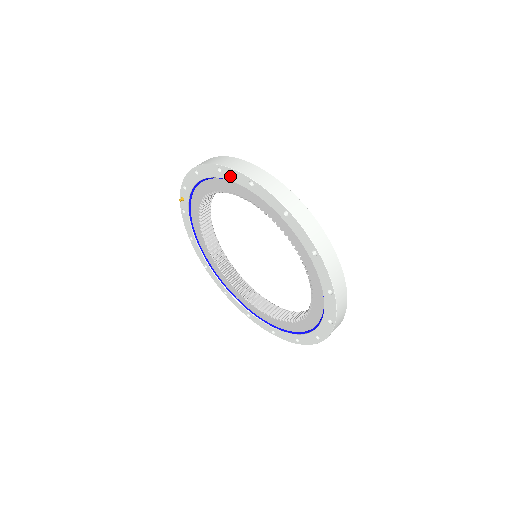
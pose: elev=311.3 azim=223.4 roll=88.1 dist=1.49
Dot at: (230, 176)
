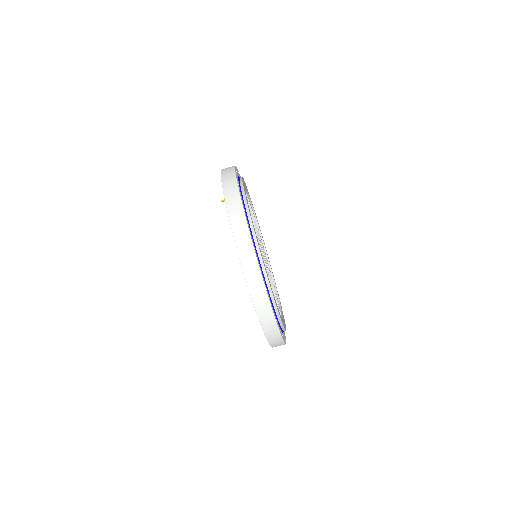
Dot at: occluded
